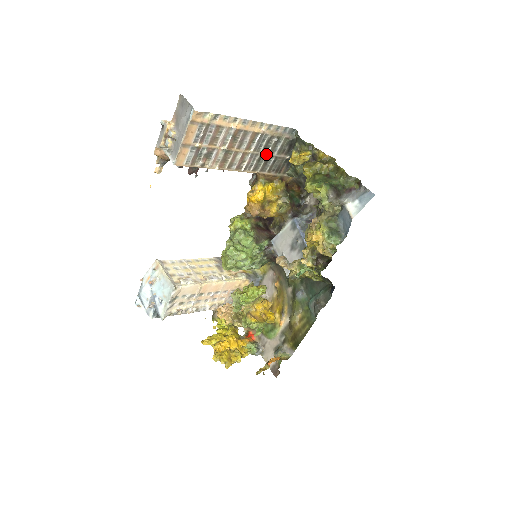
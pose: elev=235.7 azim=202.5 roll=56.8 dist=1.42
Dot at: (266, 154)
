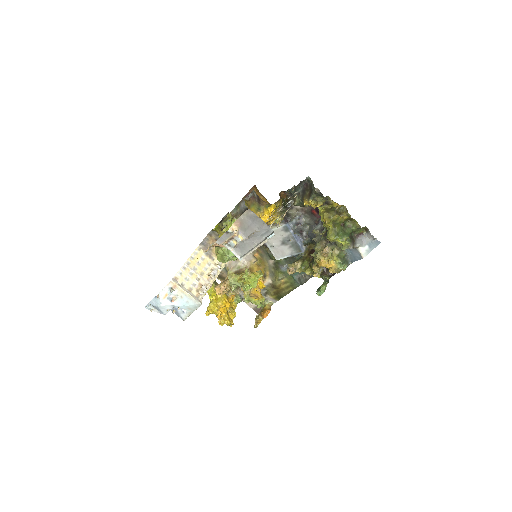
Dot at: occluded
